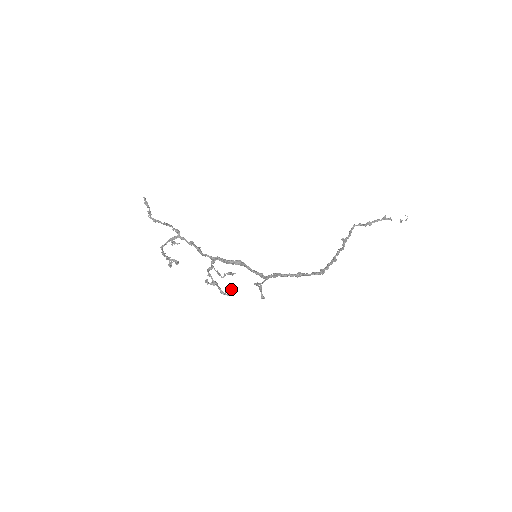
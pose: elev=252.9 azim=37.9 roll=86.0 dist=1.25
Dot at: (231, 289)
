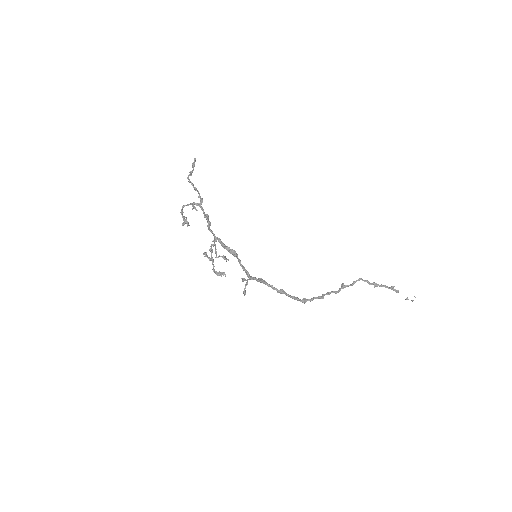
Dot at: occluded
